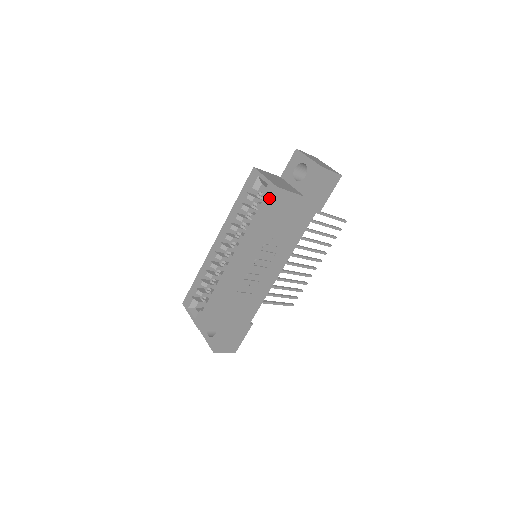
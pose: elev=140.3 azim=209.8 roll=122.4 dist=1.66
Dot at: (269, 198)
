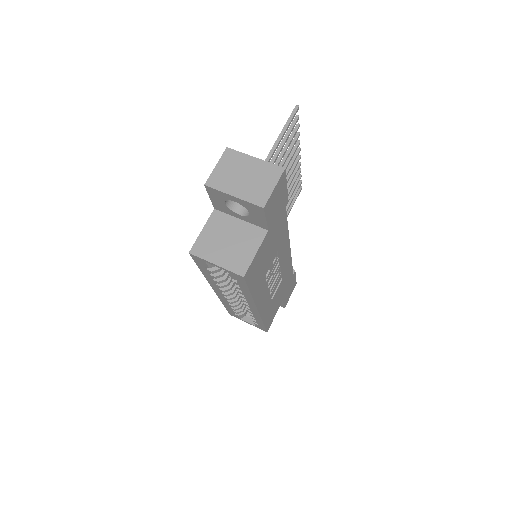
Dot at: (244, 283)
